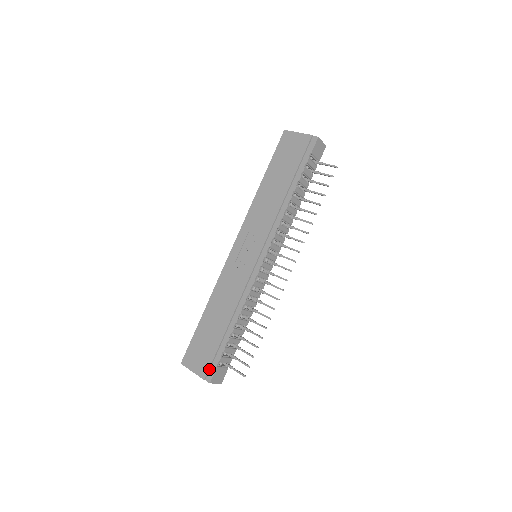
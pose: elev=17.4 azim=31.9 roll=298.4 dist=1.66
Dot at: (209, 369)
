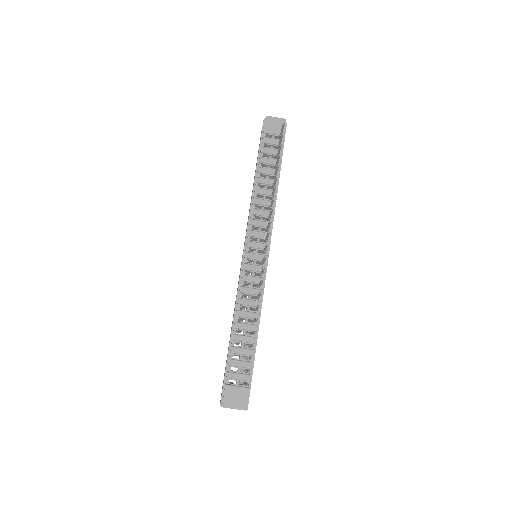
Dot at: (223, 392)
